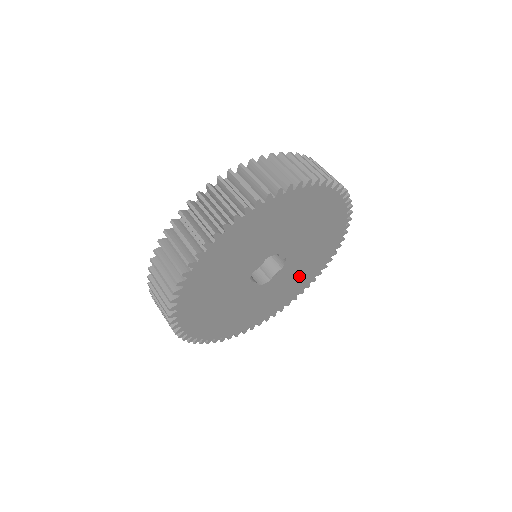
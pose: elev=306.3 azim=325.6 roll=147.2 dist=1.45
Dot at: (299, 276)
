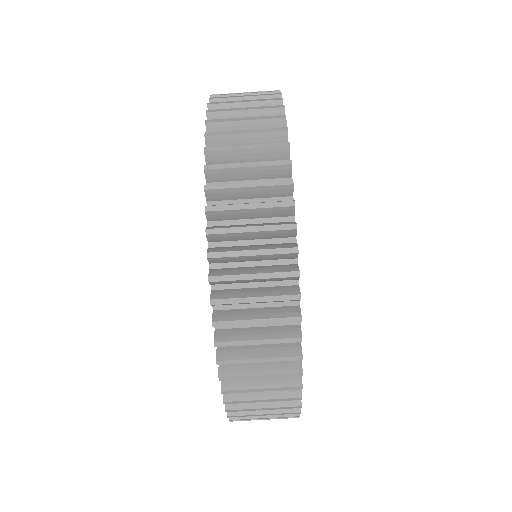
Dot at: occluded
